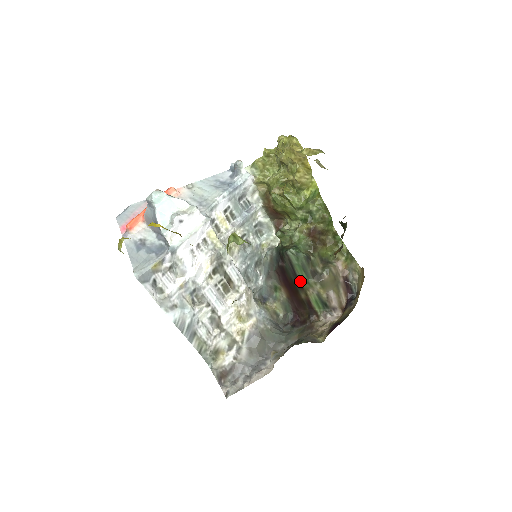
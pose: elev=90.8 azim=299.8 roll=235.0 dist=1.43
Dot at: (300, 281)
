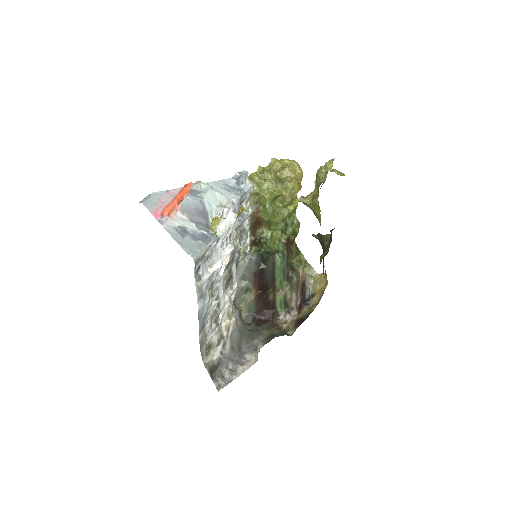
Dot at: (275, 283)
